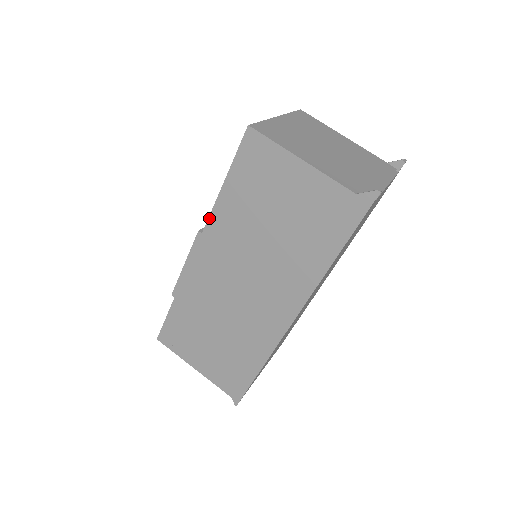
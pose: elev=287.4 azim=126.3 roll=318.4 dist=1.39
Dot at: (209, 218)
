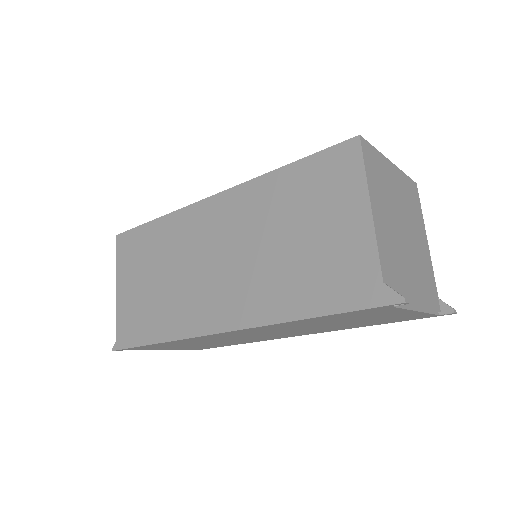
Dot at: (250, 180)
